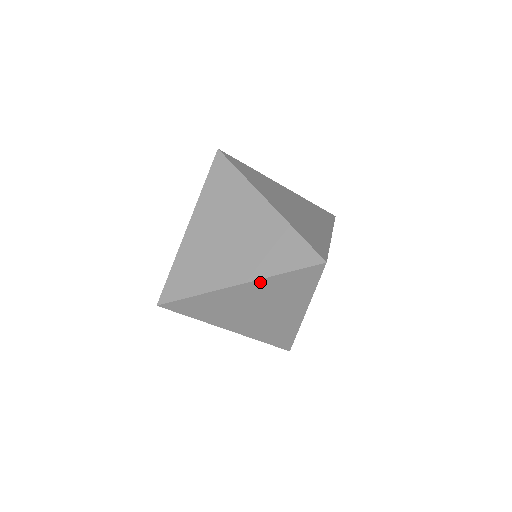
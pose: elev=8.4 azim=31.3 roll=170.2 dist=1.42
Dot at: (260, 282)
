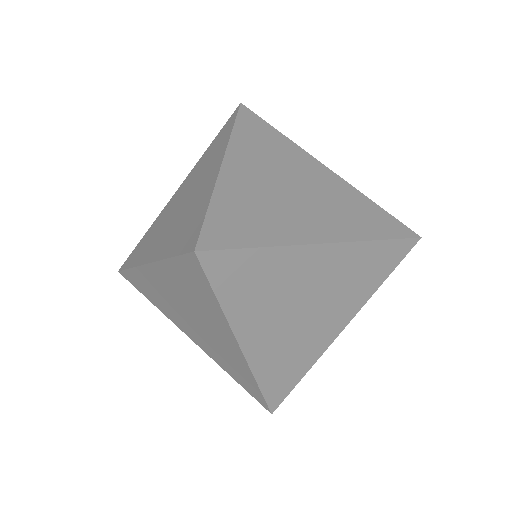
Dot at: (360, 304)
